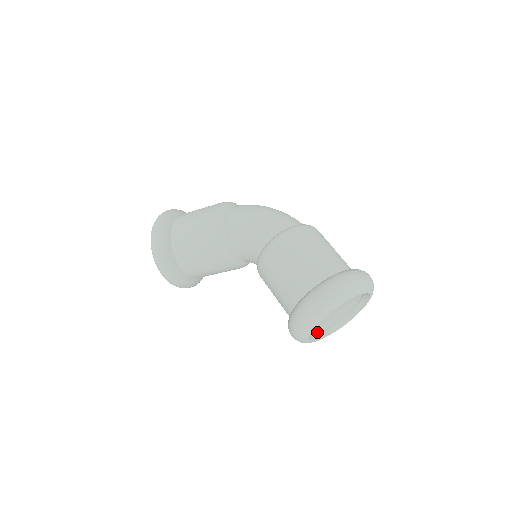
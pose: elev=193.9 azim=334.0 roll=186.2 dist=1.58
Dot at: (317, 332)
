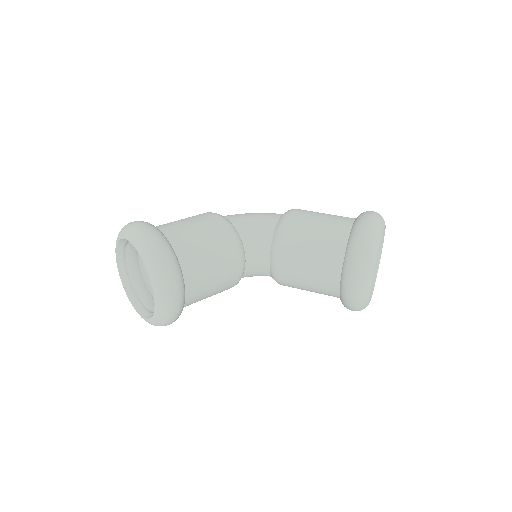
Dot at: occluded
